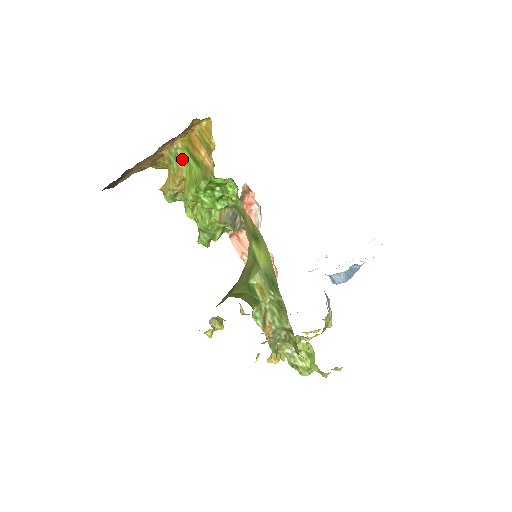
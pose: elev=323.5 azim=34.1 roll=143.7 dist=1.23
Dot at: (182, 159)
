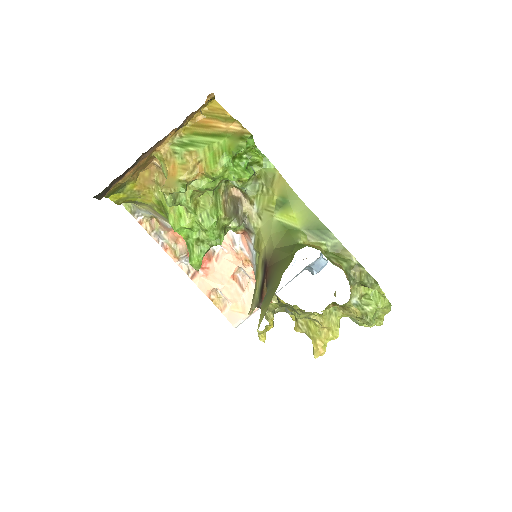
Dot at: (192, 143)
